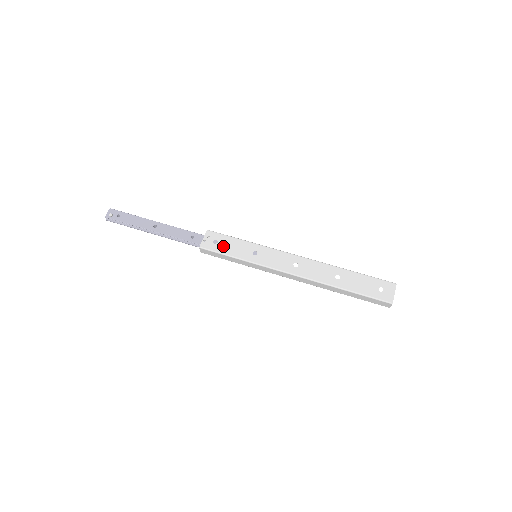
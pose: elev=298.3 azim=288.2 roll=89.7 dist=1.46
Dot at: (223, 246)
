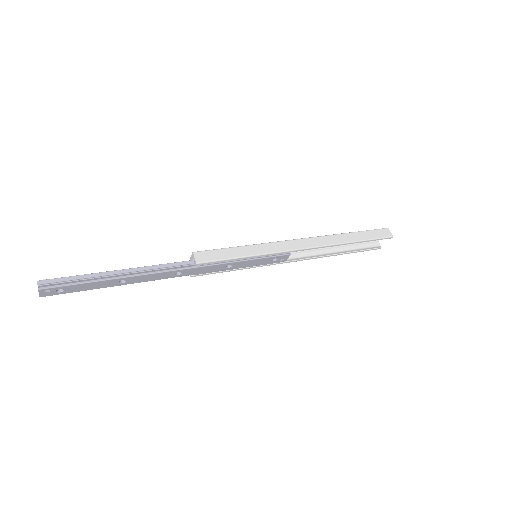
Dot at: occluded
